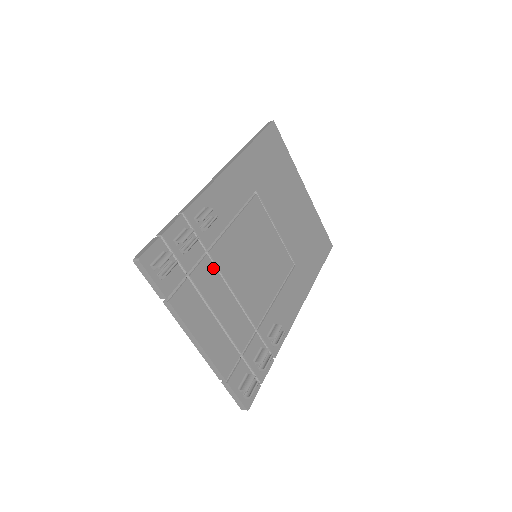
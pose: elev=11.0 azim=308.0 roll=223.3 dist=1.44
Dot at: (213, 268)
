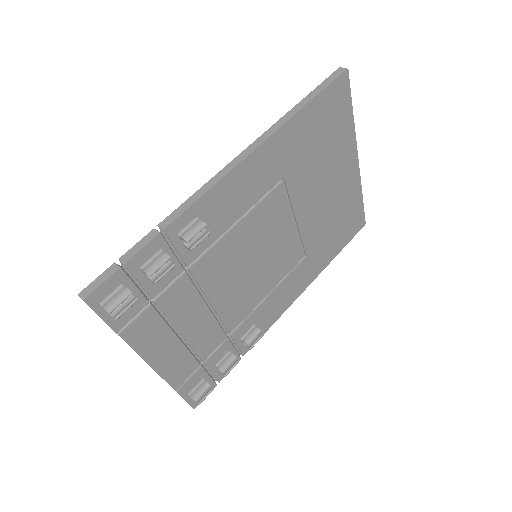
Dot at: (190, 286)
